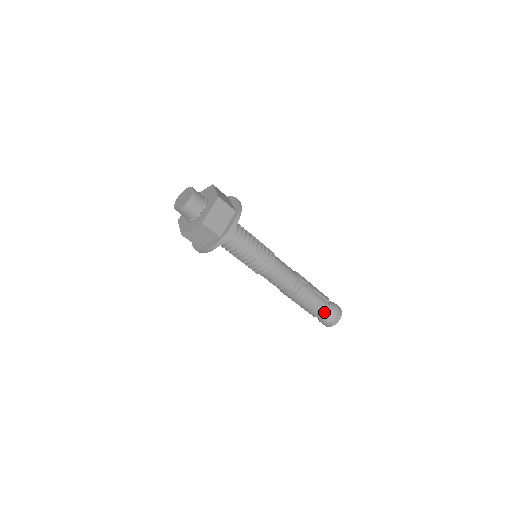
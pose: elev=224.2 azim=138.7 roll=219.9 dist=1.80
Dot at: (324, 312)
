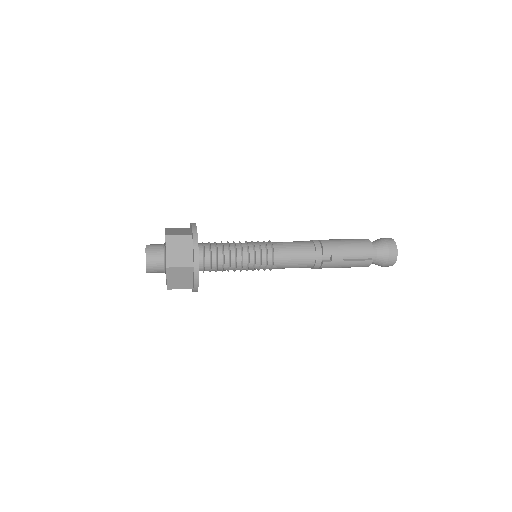
Dot at: (368, 266)
